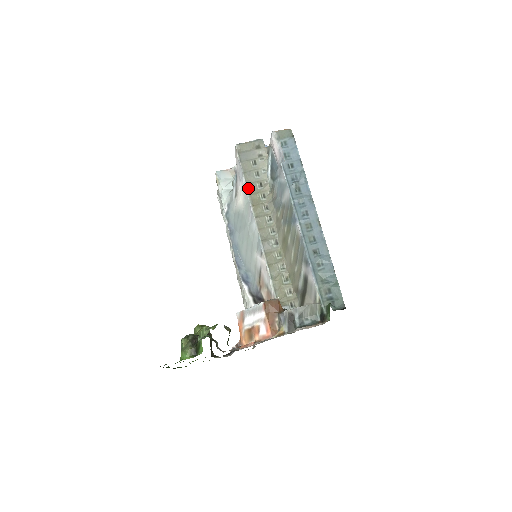
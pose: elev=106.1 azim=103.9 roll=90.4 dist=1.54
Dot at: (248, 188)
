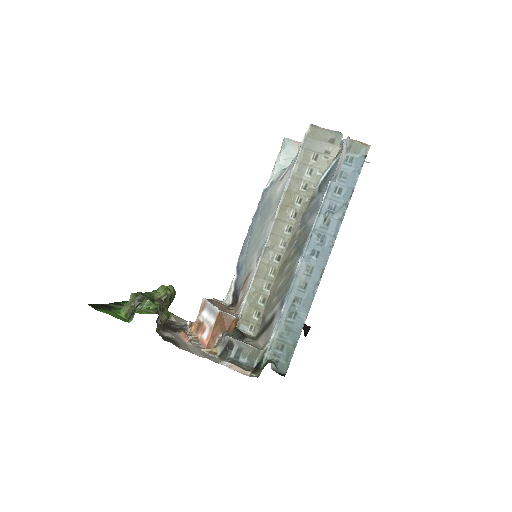
Dot at: (290, 182)
